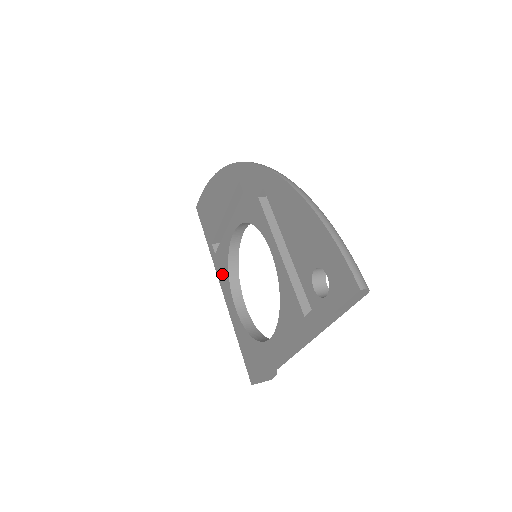
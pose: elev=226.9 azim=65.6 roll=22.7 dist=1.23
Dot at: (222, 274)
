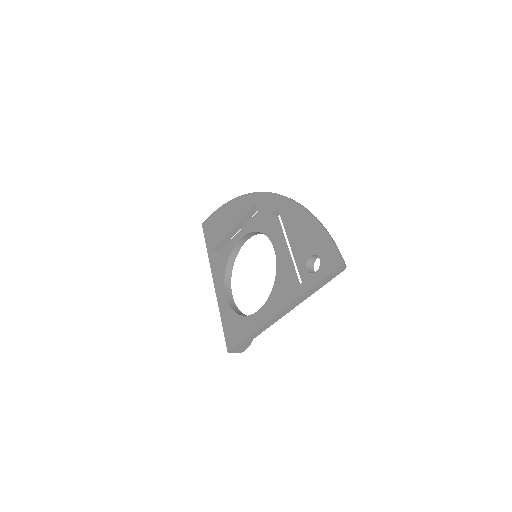
Dot at: (218, 271)
